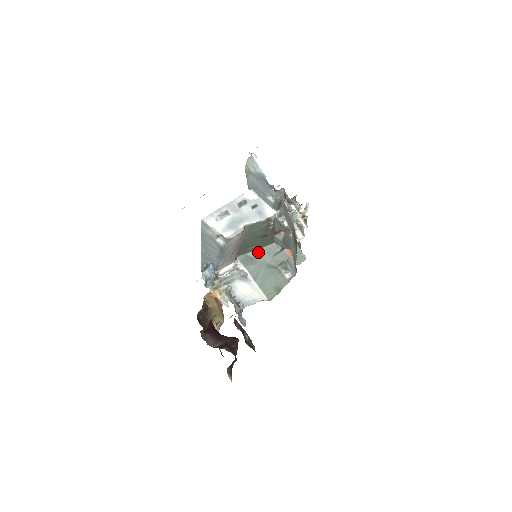
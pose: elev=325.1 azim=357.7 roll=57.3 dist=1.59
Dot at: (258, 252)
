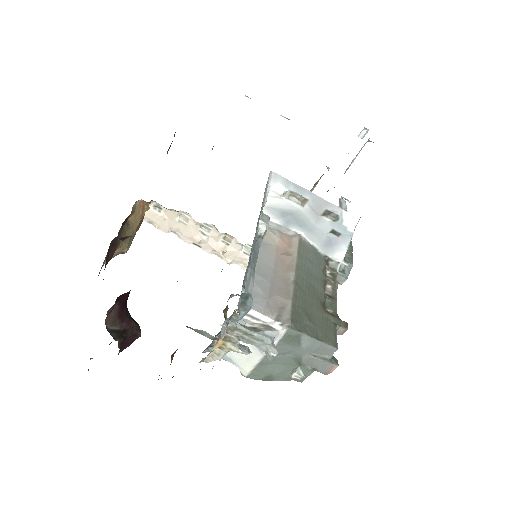
Dot at: (313, 342)
